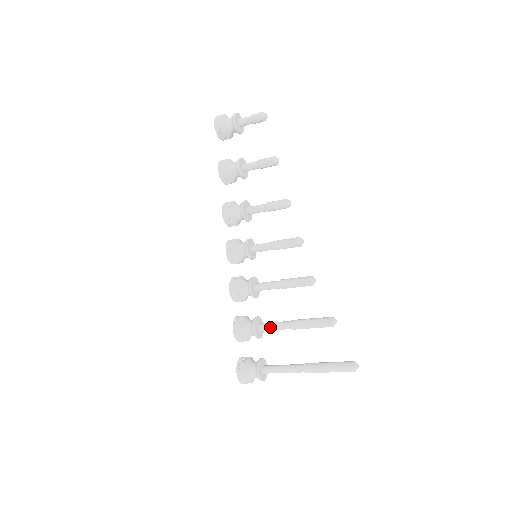
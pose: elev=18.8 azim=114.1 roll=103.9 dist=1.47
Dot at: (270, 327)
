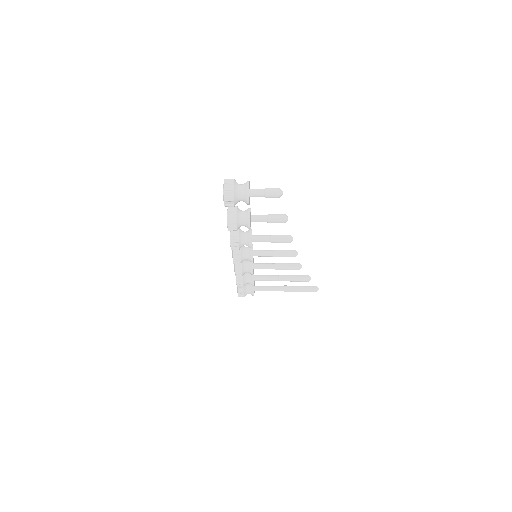
Dot at: occluded
